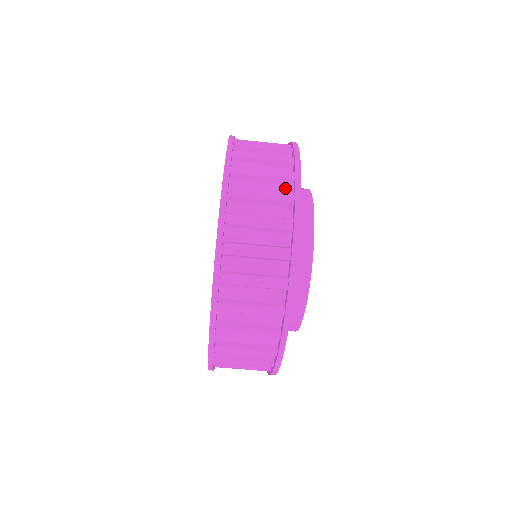
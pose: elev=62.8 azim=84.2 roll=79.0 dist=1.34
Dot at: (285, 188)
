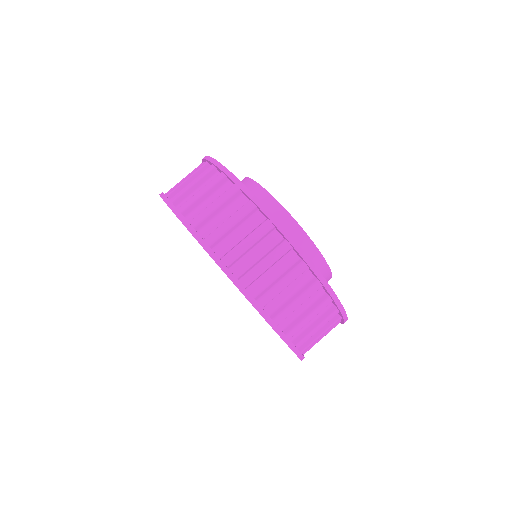
Dot at: occluded
